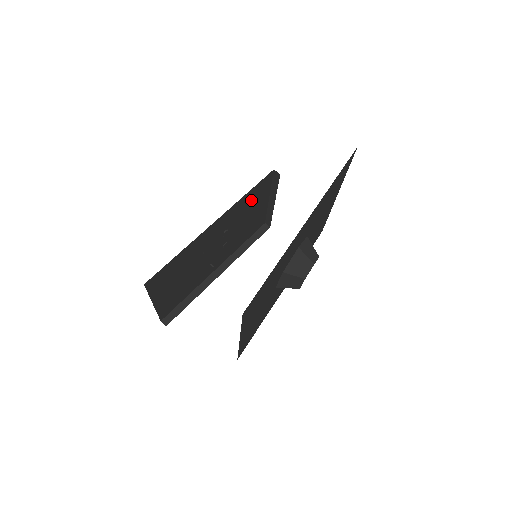
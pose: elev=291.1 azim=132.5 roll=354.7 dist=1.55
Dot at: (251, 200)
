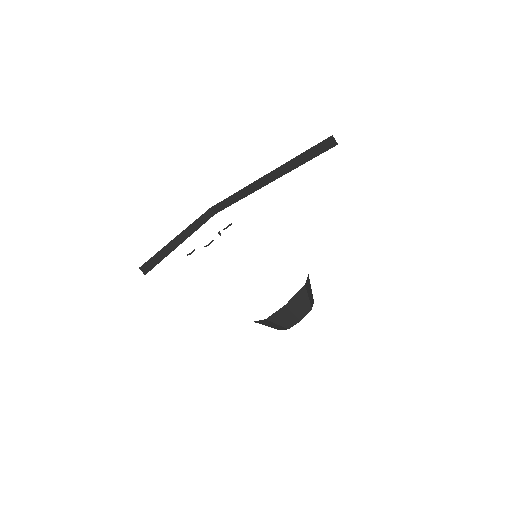
Dot at: occluded
